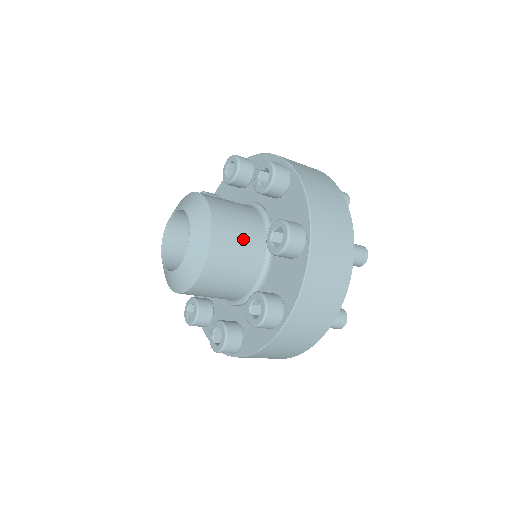
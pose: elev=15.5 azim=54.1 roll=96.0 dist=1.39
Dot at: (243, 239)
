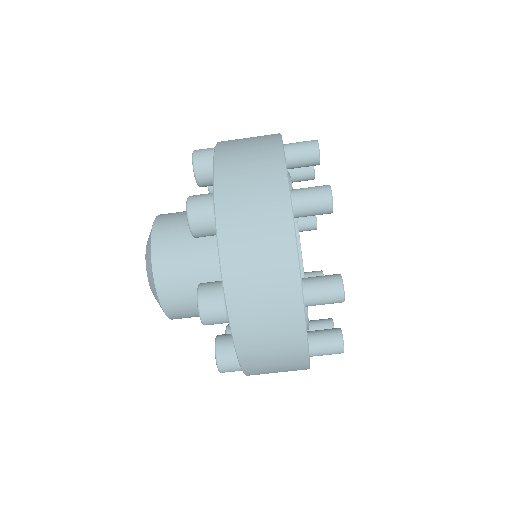
Dot at: (190, 238)
